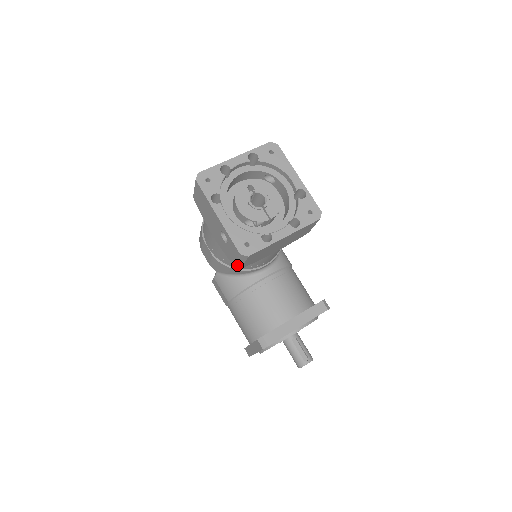
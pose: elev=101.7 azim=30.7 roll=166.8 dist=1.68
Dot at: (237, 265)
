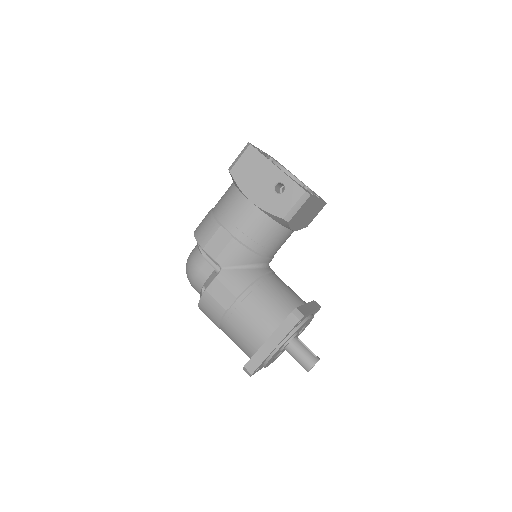
Dot at: (288, 216)
